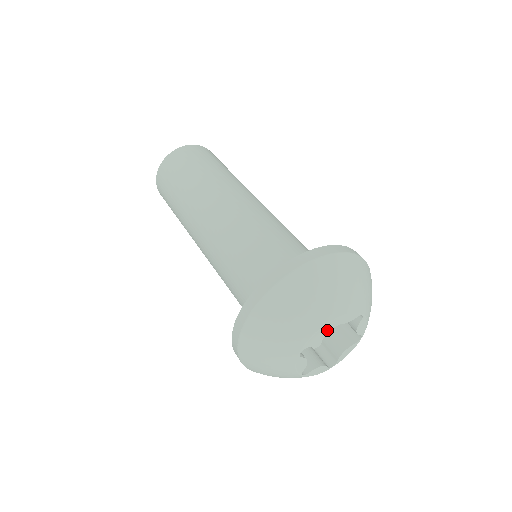
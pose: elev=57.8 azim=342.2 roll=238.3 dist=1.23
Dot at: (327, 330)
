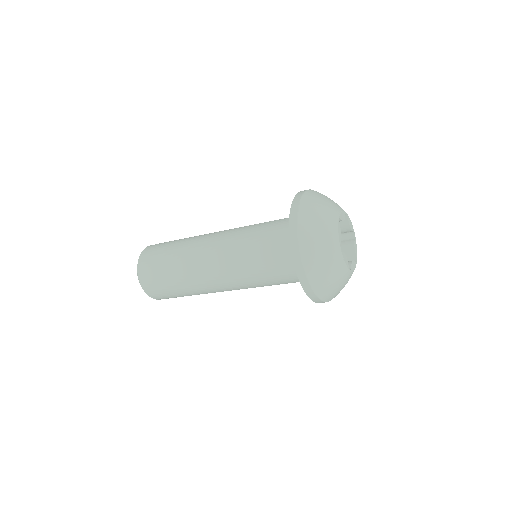
Dot at: occluded
